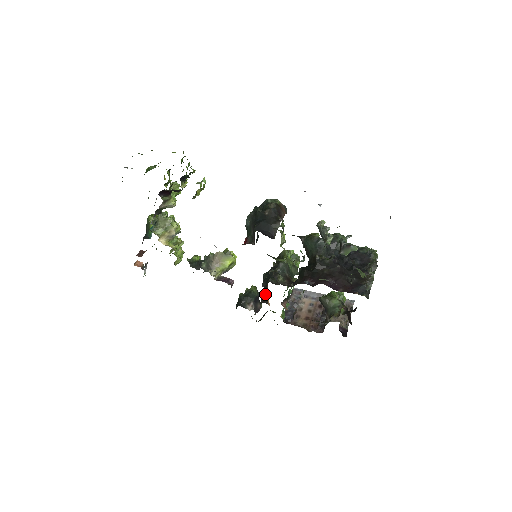
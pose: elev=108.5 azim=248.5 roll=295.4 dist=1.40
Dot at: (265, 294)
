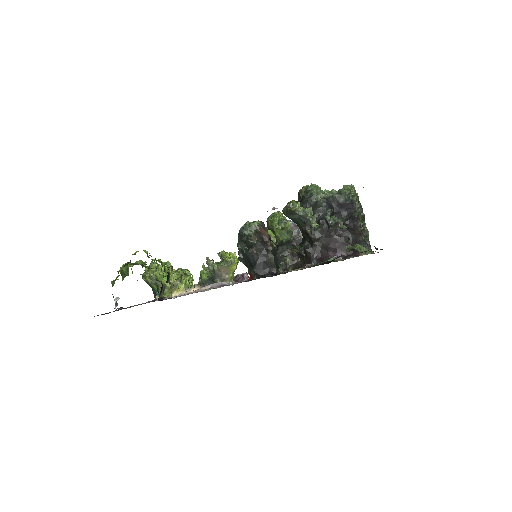
Dot at: occluded
